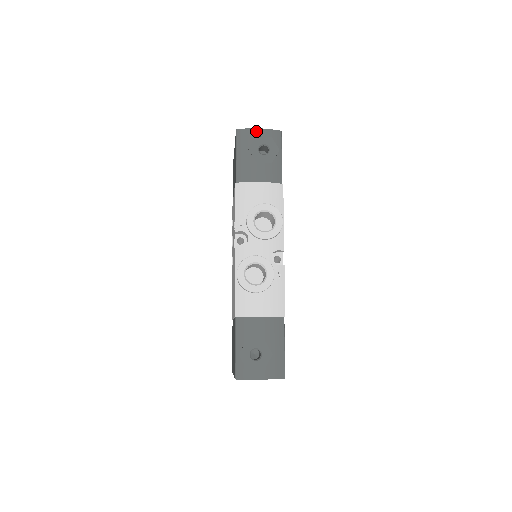
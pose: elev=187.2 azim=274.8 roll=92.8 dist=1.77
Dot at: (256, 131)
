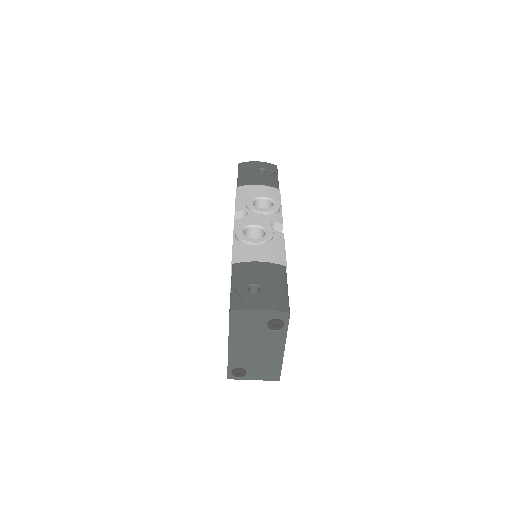
Dot at: (255, 162)
